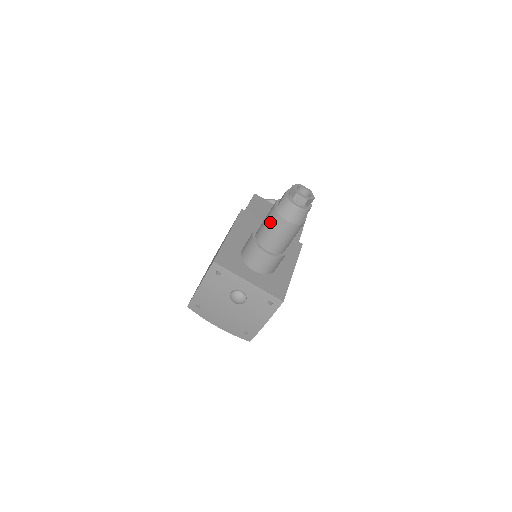
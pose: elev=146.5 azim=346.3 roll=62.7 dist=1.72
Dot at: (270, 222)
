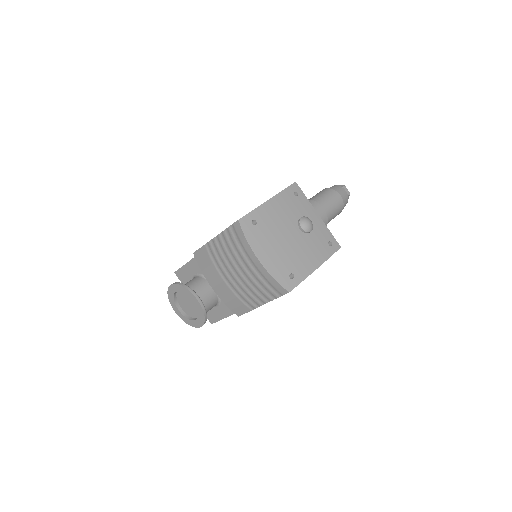
Dot at: (326, 193)
